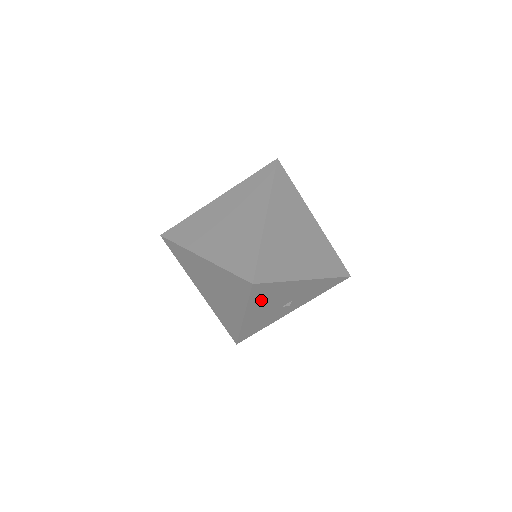
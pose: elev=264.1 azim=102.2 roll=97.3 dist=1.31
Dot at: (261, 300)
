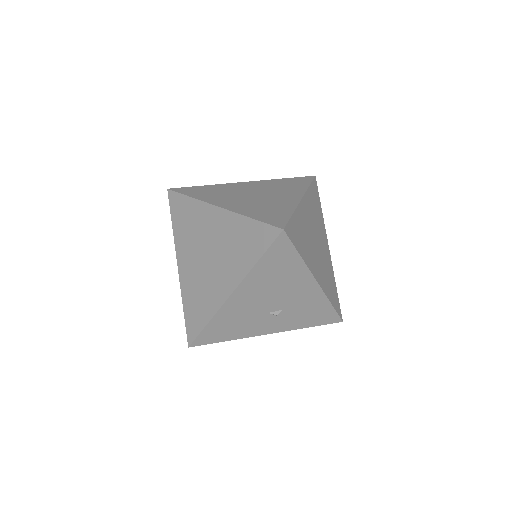
Dot at: (266, 274)
